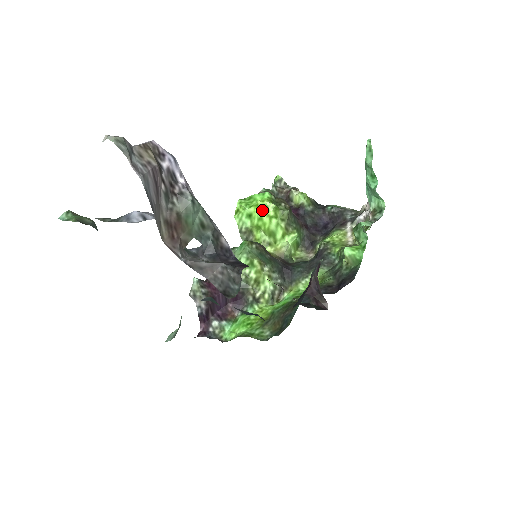
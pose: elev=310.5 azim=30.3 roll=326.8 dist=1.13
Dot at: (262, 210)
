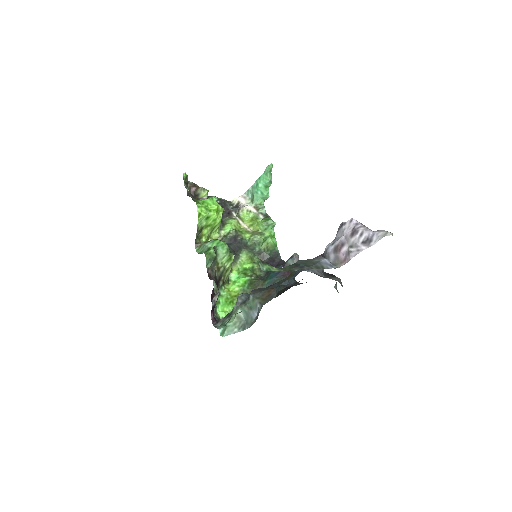
Dot at: (217, 213)
